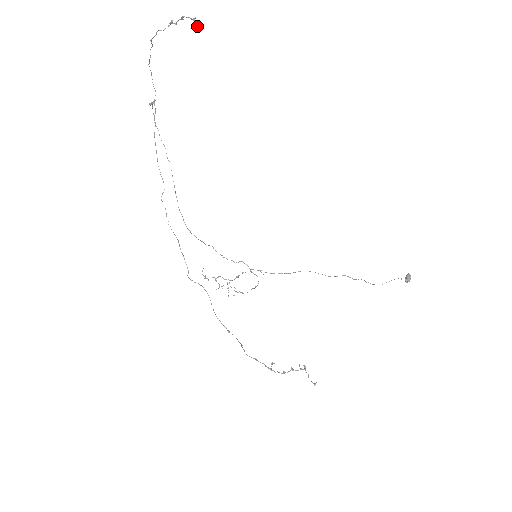
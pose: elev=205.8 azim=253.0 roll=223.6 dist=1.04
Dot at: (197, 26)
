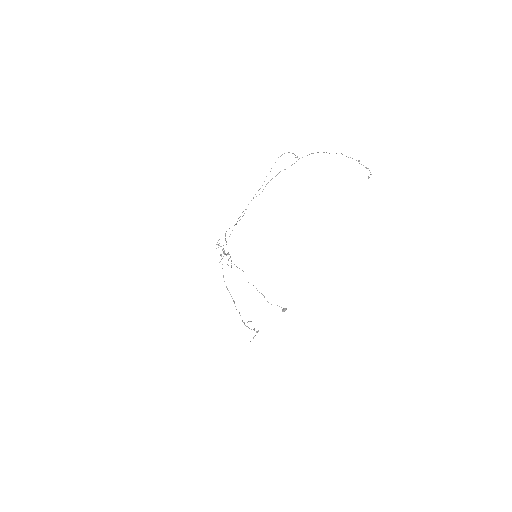
Dot at: (369, 177)
